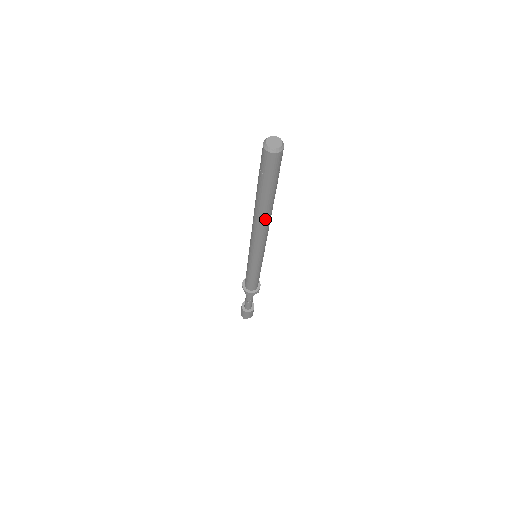
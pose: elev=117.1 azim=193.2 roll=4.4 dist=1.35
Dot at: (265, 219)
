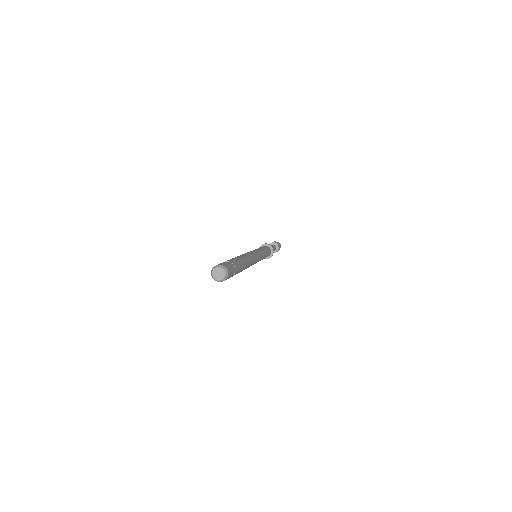
Dot at: occluded
